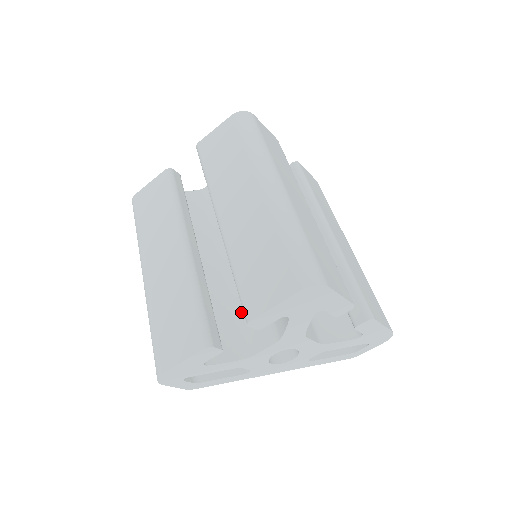
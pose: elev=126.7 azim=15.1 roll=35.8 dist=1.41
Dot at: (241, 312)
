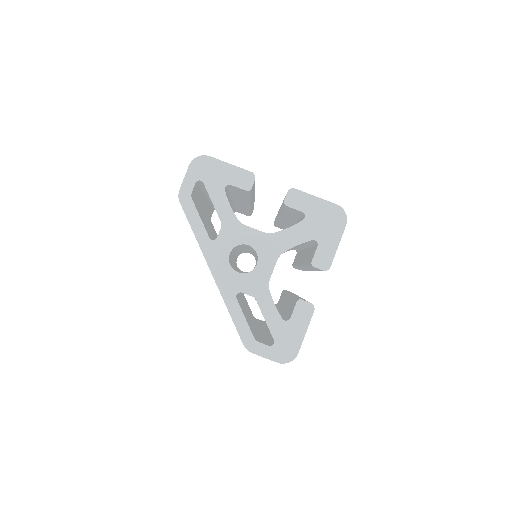
Dot at: occluded
